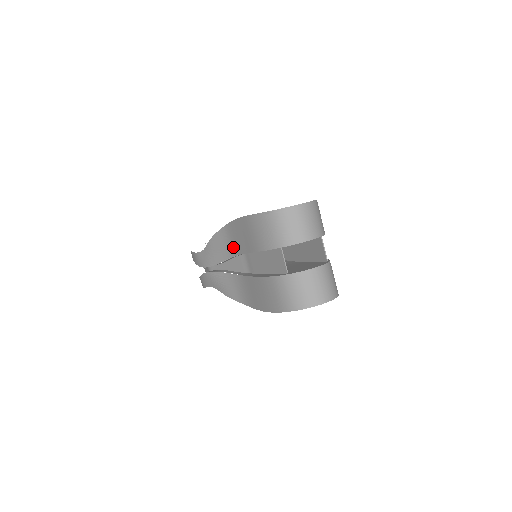
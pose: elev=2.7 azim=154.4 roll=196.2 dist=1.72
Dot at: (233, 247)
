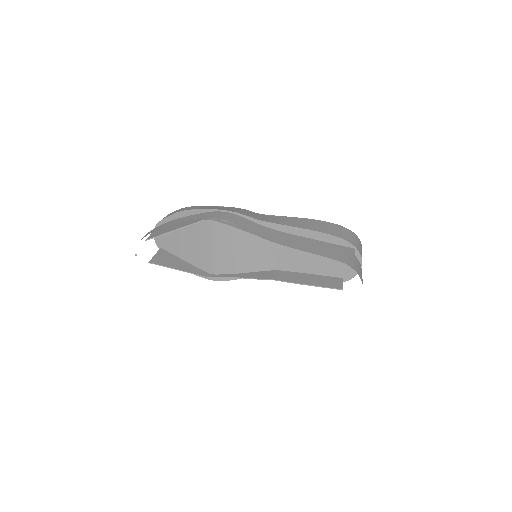
Dot at: occluded
